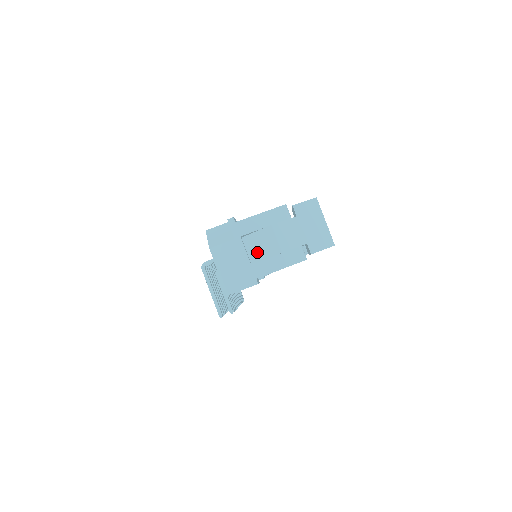
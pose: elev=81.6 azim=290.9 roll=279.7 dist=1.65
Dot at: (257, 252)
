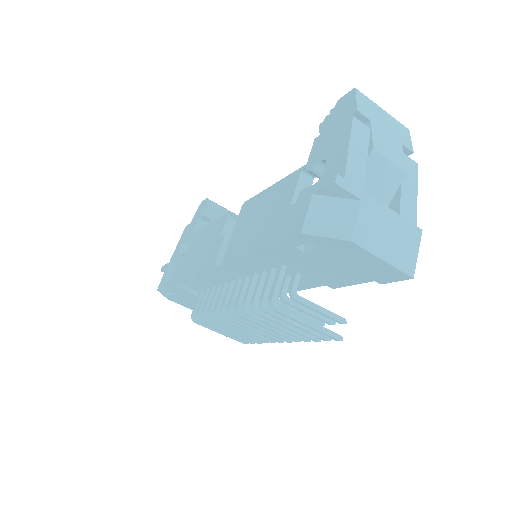
Dot at: occluded
